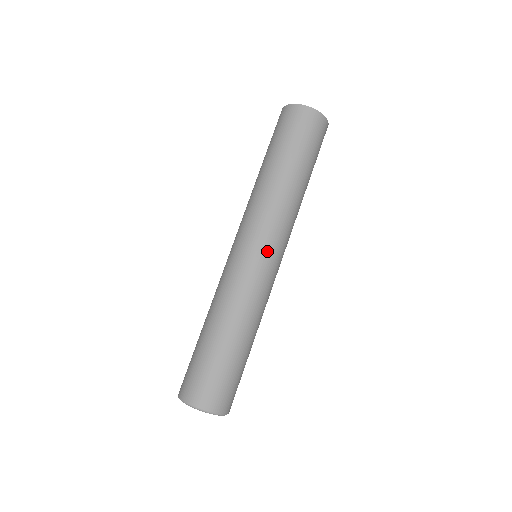
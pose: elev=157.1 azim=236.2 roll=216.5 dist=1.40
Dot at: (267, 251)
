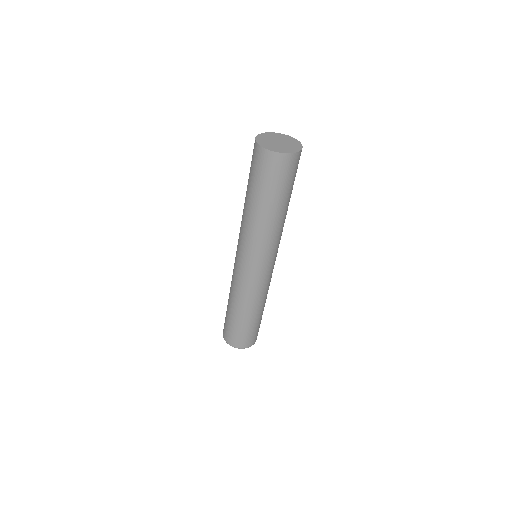
Dot at: (246, 263)
